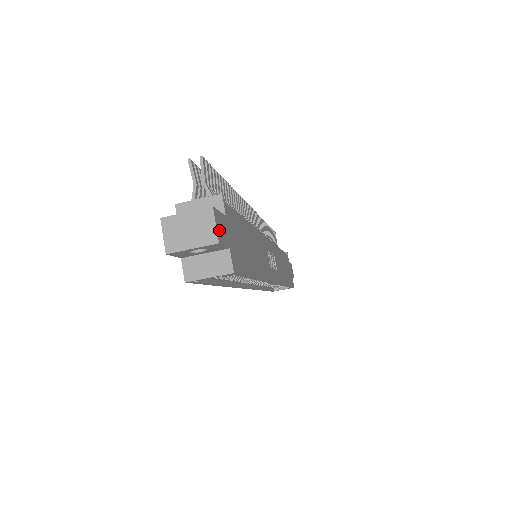
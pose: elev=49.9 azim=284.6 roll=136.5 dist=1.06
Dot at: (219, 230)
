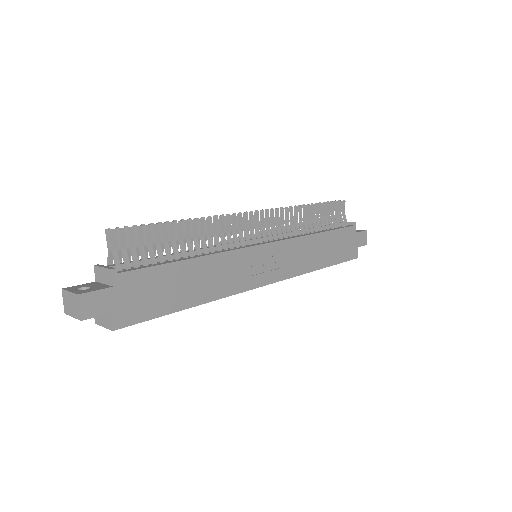
Dot at: (87, 309)
